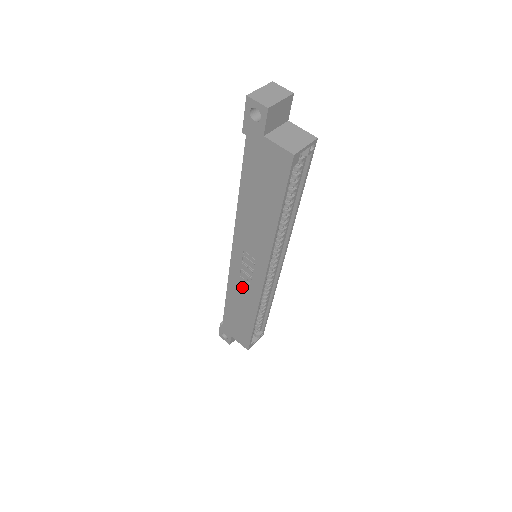
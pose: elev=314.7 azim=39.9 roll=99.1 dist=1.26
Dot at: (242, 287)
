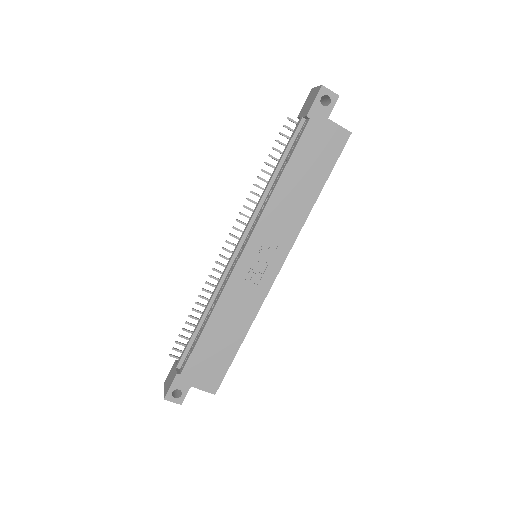
Dot at: (242, 294)
